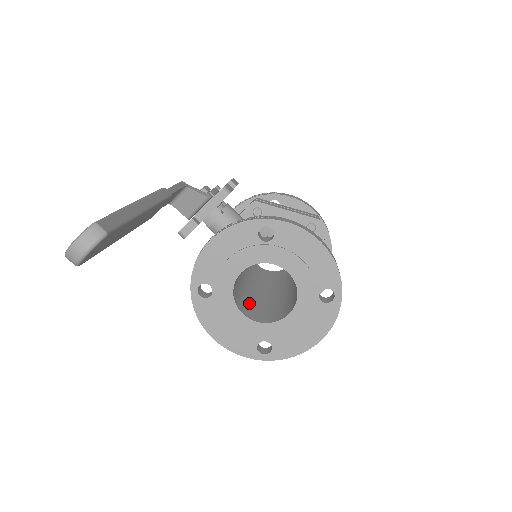
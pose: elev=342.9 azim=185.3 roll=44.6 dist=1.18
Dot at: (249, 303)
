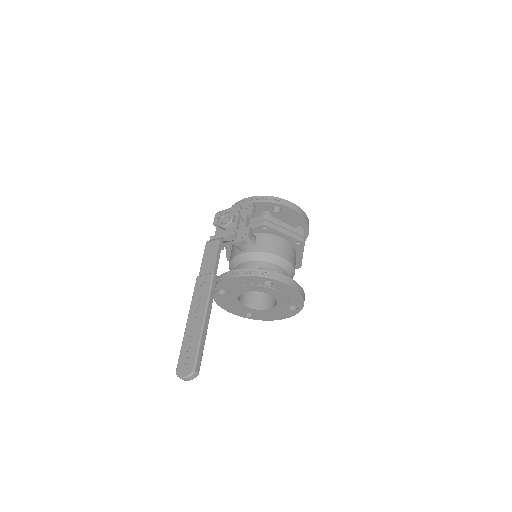
Dot at: occluded
